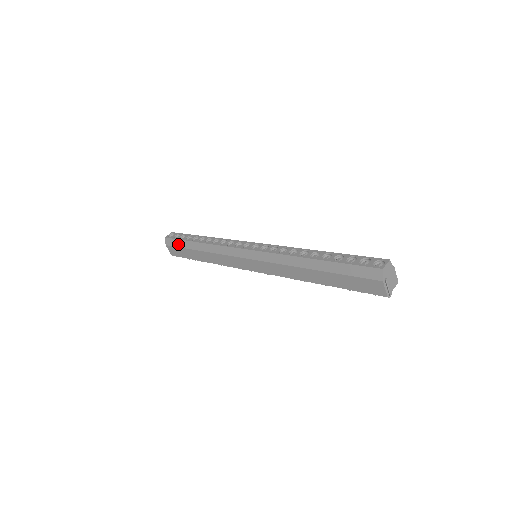
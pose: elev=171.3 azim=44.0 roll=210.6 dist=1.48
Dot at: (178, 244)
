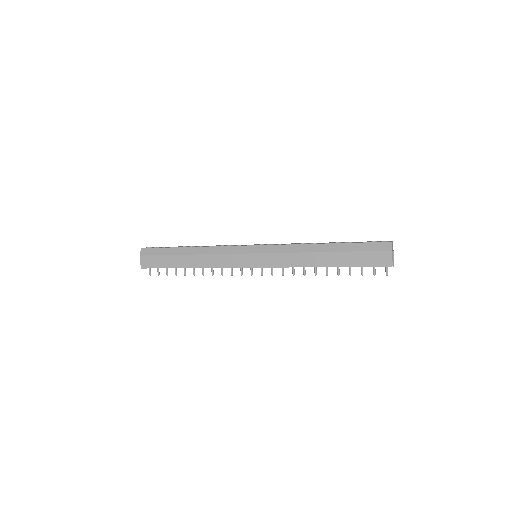
Dot at: (160, 252)
